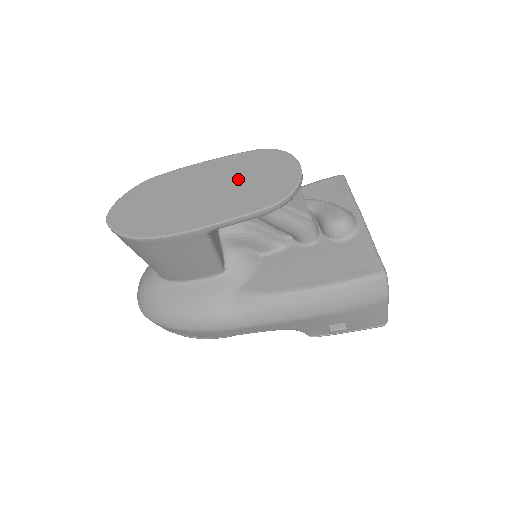
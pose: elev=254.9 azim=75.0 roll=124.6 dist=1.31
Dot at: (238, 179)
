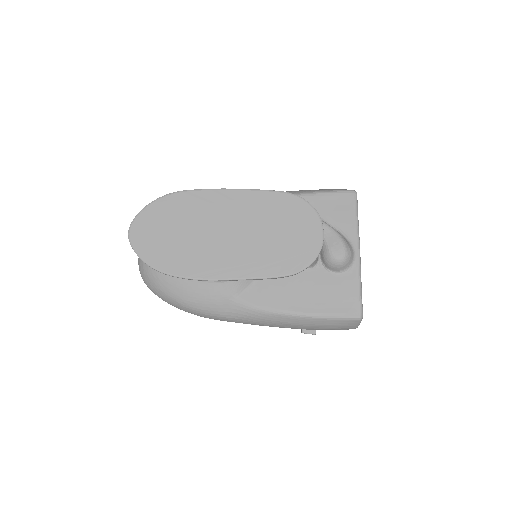
Dot at: (263, 228)
